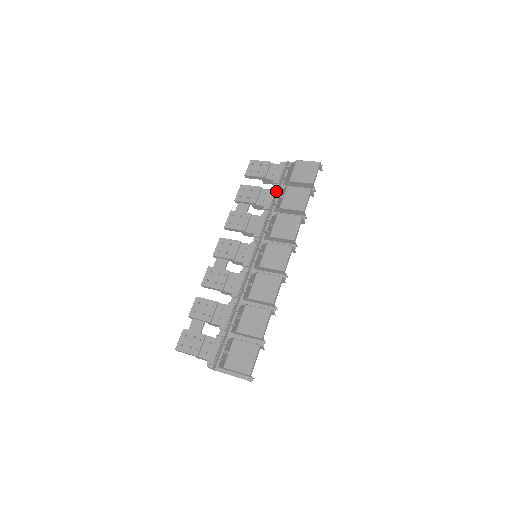
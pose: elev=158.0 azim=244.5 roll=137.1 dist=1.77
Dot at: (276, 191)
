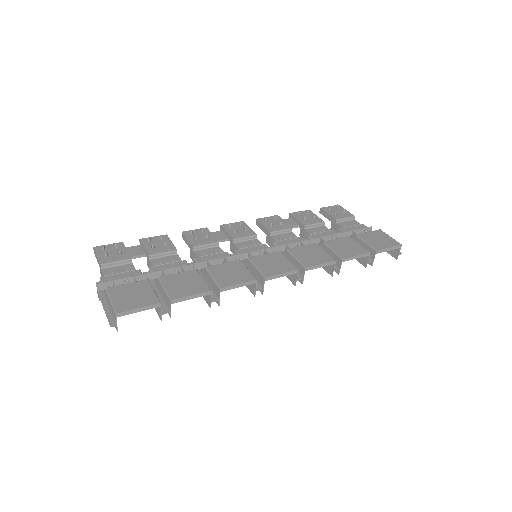
Dot at: (334, 234)
